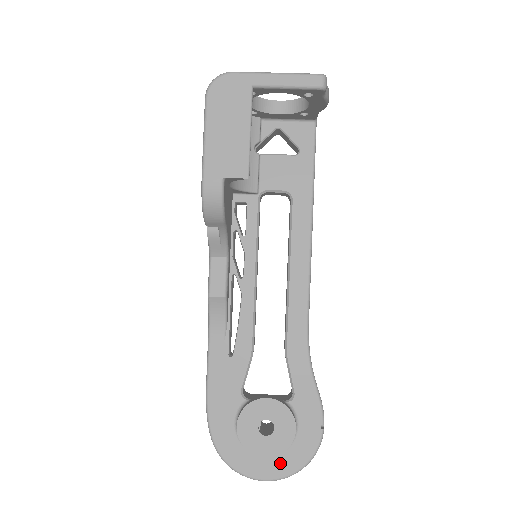
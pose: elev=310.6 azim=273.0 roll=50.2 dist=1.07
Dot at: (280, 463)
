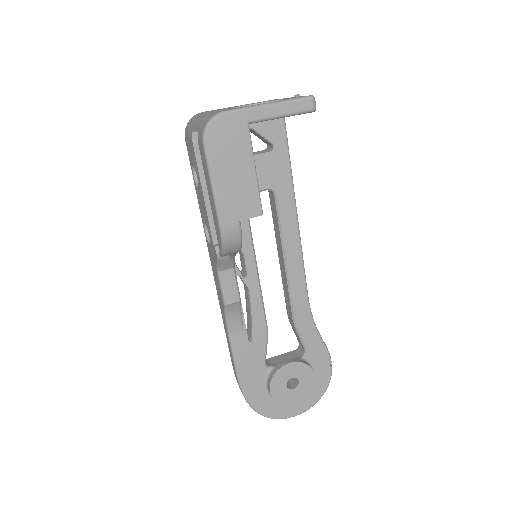
Dot at: (305, 401)
